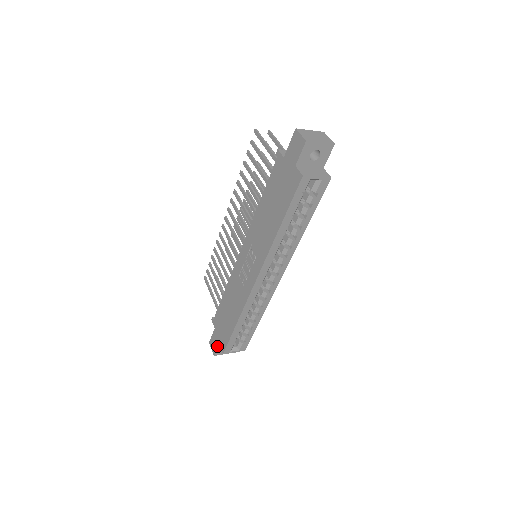
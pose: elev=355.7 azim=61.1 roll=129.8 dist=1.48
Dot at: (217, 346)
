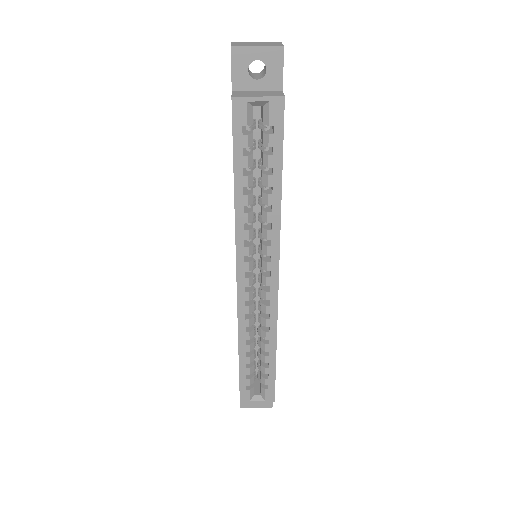
Dot at: occluded
